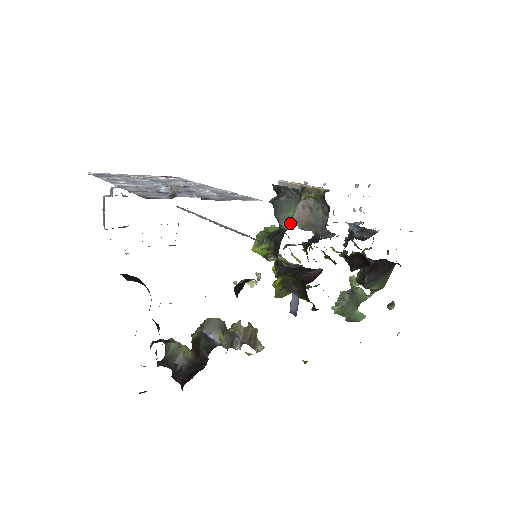
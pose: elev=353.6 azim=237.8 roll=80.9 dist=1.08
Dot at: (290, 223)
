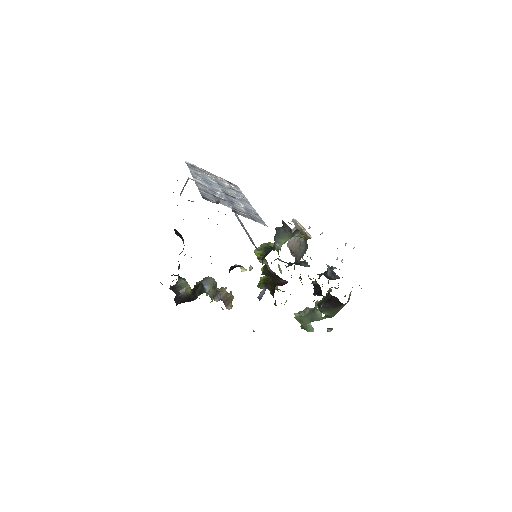
Dot at: (281, 246)
